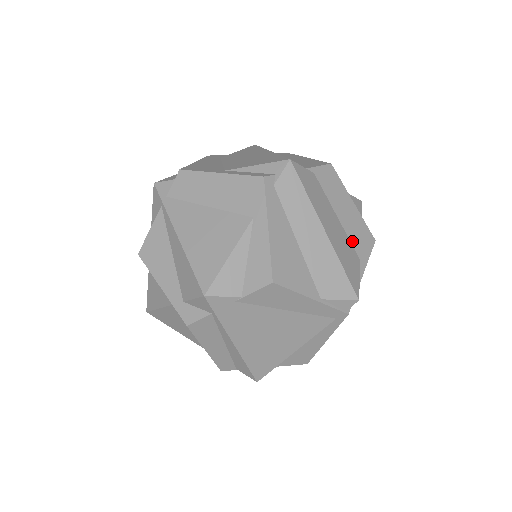
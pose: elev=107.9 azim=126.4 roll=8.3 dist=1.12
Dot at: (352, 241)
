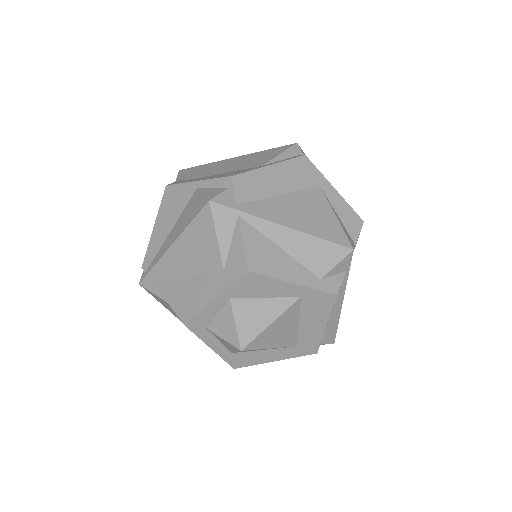
Dot at: occluded
